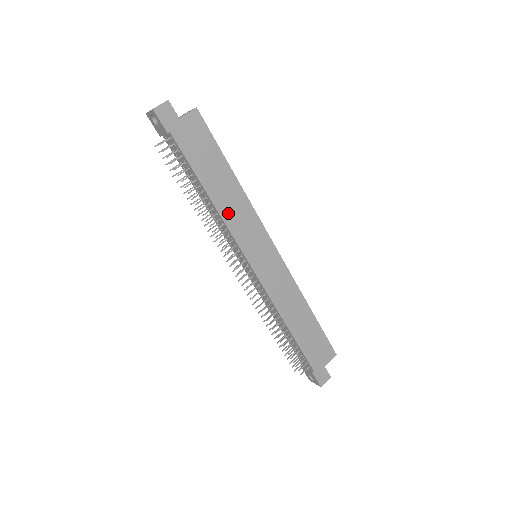
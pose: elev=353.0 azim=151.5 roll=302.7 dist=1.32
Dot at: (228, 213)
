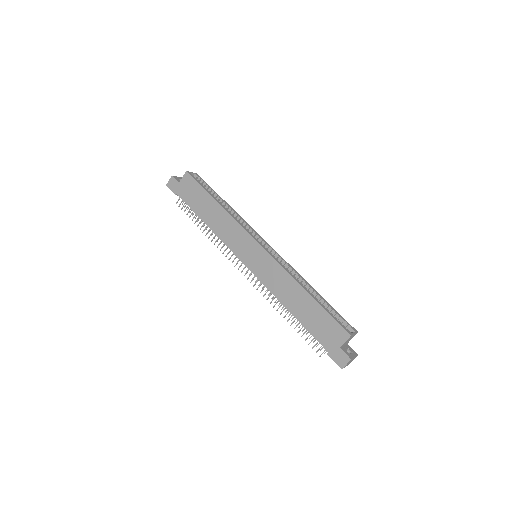
Dot at: (220, 231)
